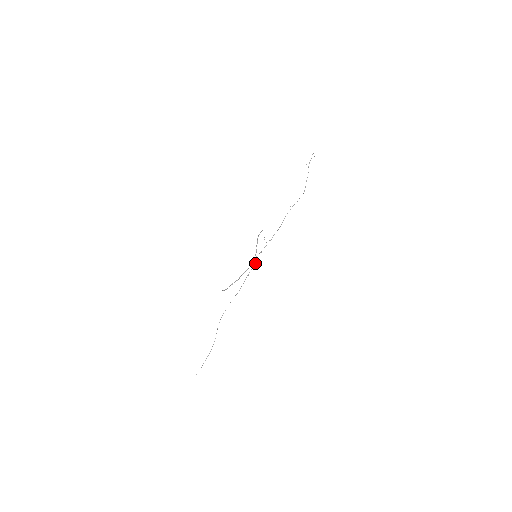
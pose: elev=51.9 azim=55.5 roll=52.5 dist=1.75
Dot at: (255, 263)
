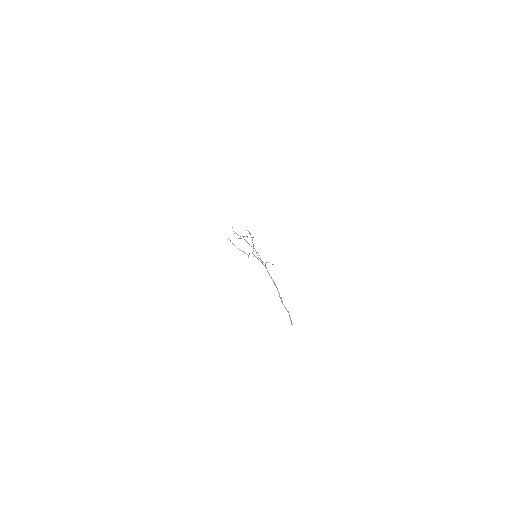
Dot at: occluded
